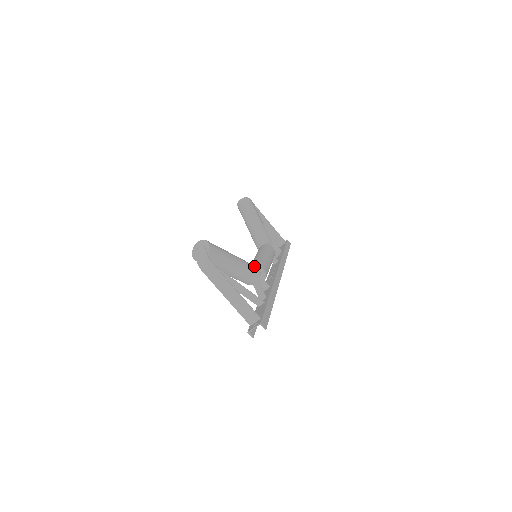
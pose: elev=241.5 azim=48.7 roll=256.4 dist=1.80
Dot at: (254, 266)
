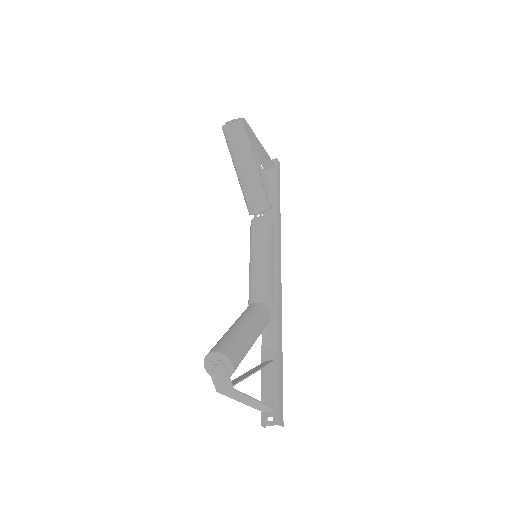
Dot at: (266, 314)
